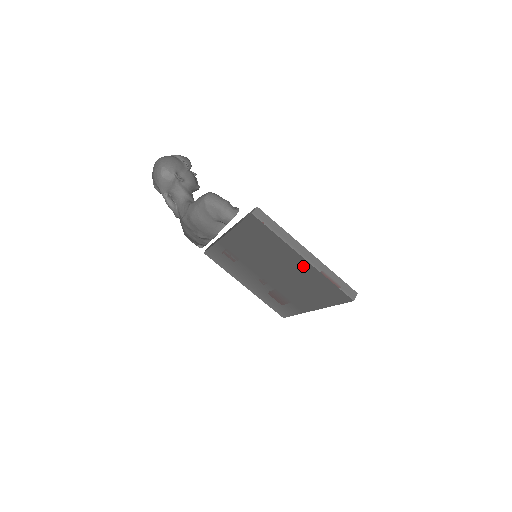
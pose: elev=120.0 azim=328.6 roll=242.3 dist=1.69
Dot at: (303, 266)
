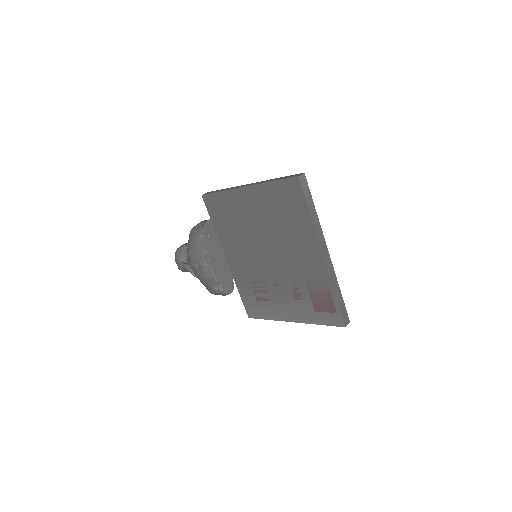
Dot at: (255, 198)
